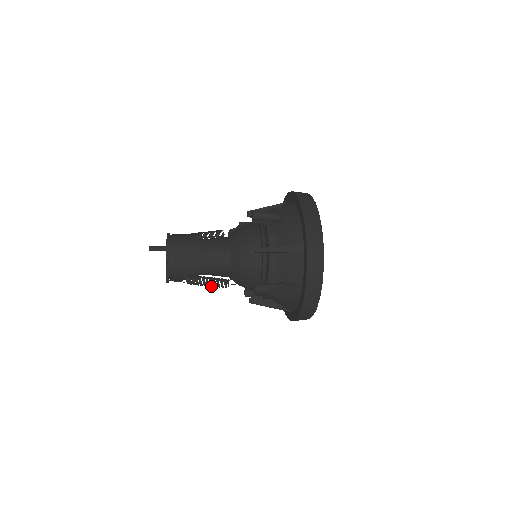
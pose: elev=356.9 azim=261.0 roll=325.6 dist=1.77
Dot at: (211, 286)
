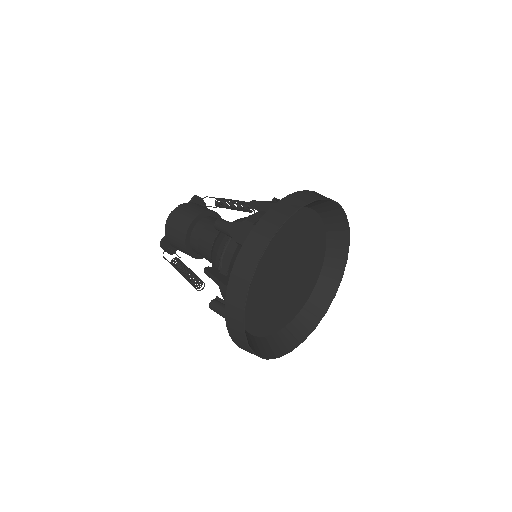
Dot at: occluded
